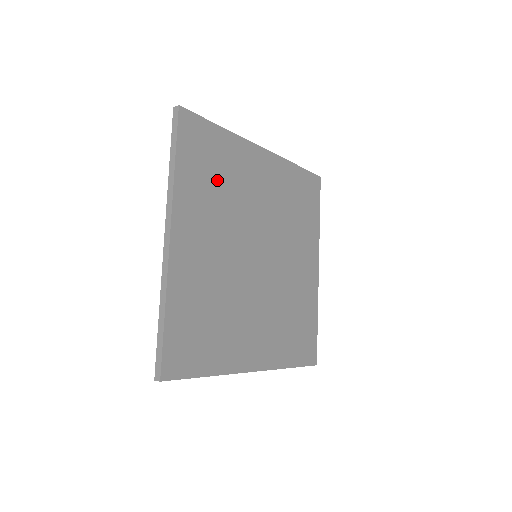
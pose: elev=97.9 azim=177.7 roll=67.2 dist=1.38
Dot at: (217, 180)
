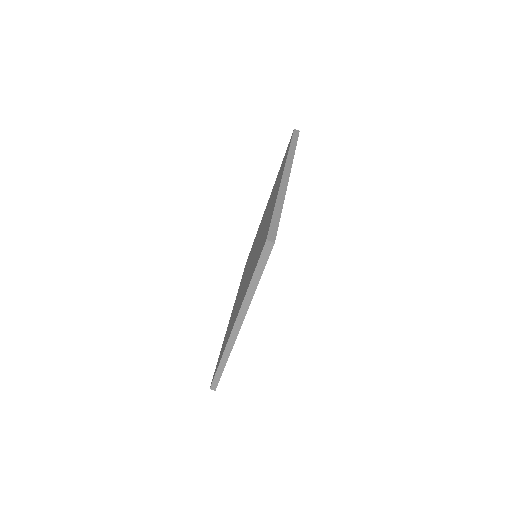
Dot at: occluded
